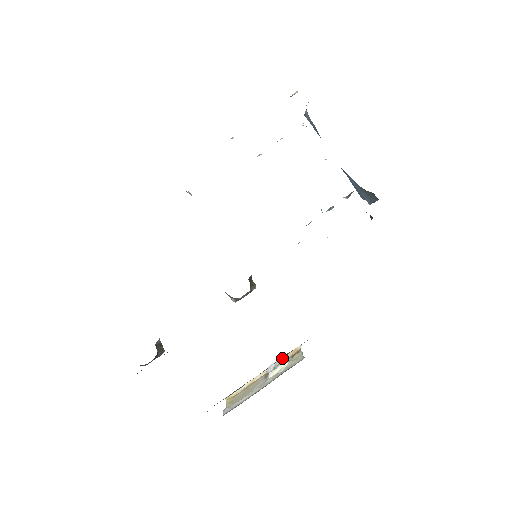
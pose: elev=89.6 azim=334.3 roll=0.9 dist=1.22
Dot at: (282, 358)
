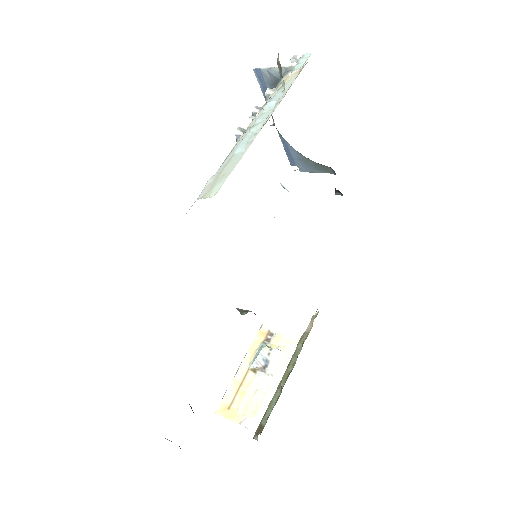
Dot at: (266, 347)
